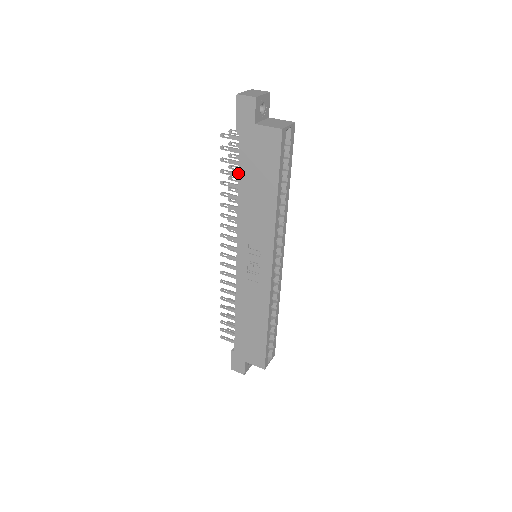
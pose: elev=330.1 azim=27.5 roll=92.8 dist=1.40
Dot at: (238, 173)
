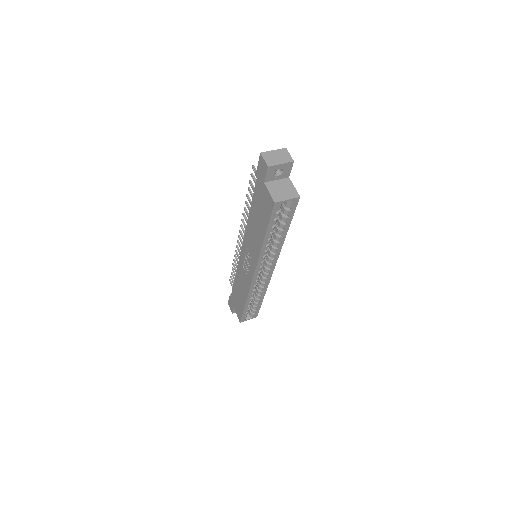
Dot at: (251, 202)
